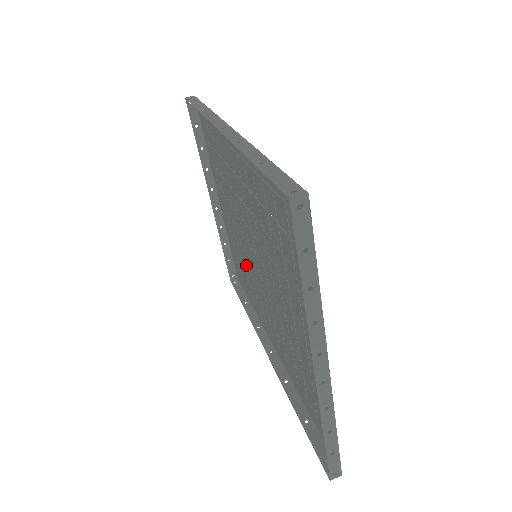
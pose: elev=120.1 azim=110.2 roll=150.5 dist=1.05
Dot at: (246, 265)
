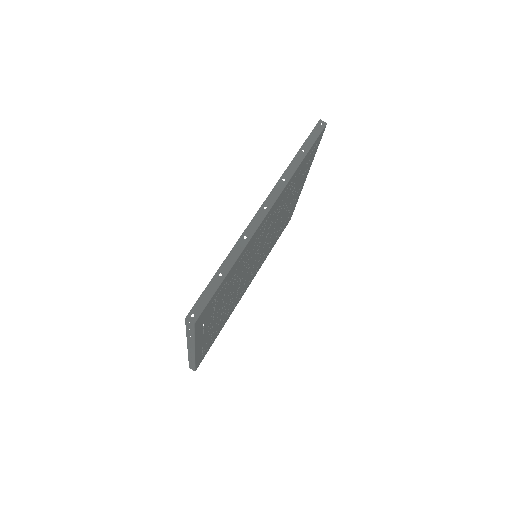
Dot at: (273, 237)
